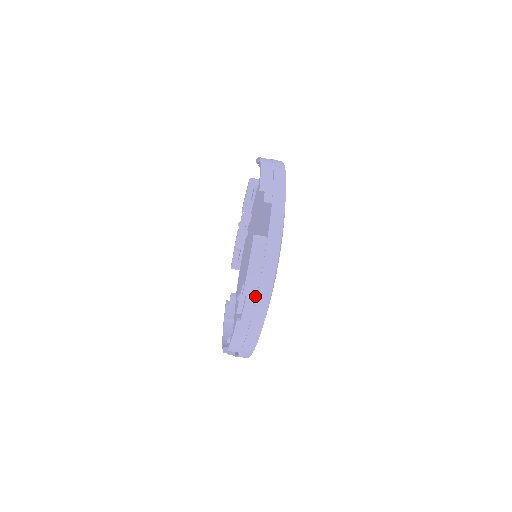
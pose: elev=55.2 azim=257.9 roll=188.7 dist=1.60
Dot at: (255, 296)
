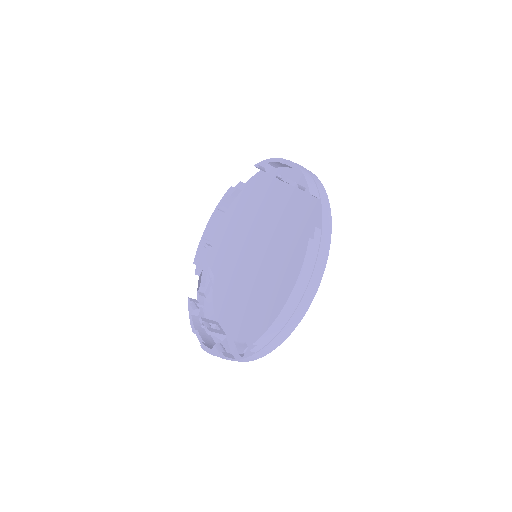
Dot at: occluded
